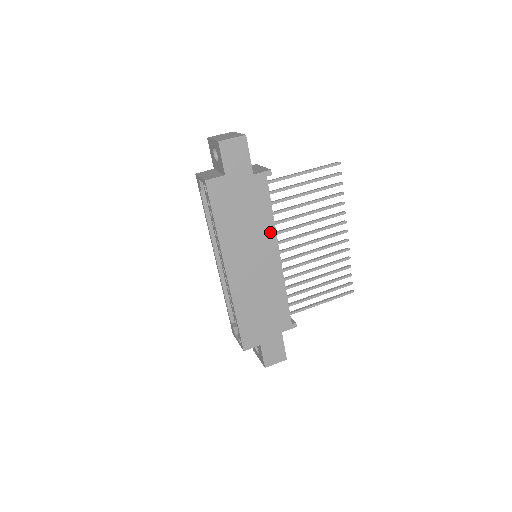
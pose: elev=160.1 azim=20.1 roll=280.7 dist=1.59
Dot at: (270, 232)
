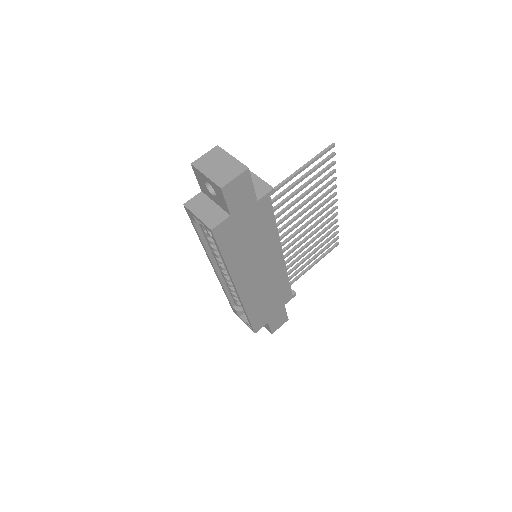
Dot at: (274, 240)
